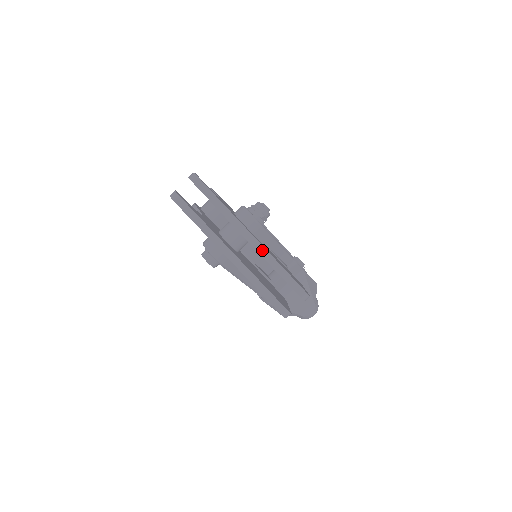
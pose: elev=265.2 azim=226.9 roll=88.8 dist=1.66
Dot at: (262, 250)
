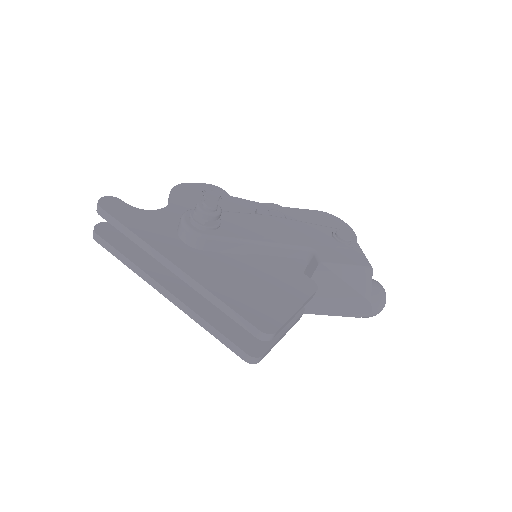
Dot at: (191, 281)
